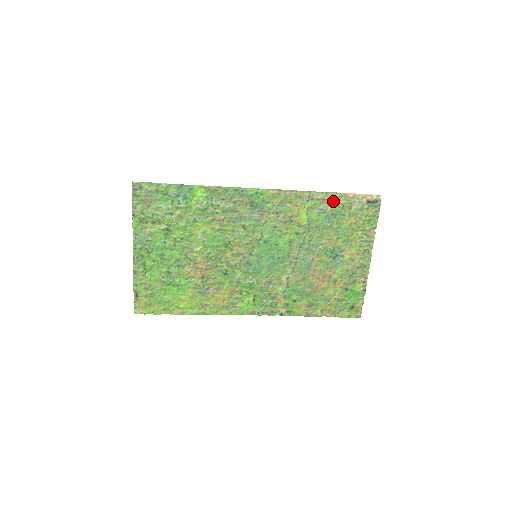
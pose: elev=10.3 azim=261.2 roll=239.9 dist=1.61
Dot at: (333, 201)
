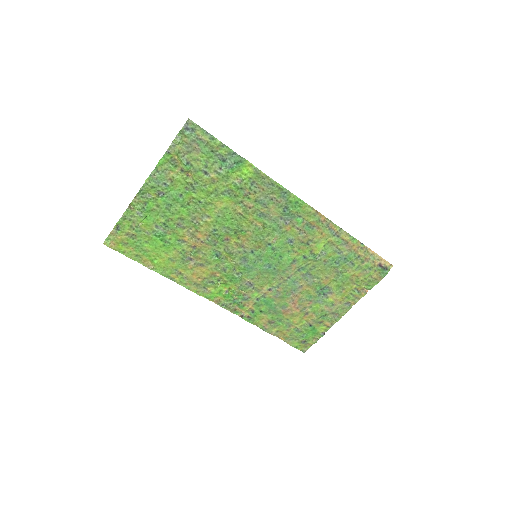
Dot at: (353, 248)
